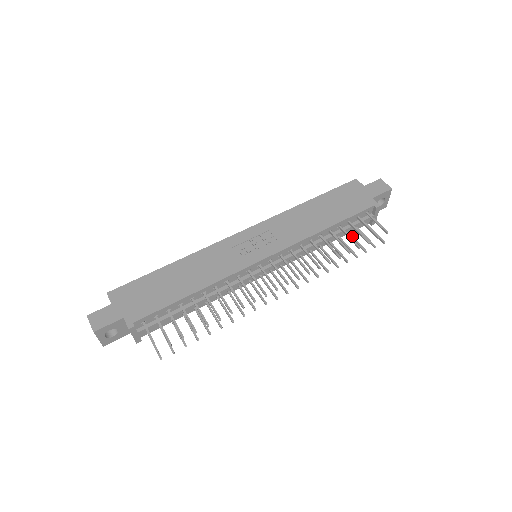
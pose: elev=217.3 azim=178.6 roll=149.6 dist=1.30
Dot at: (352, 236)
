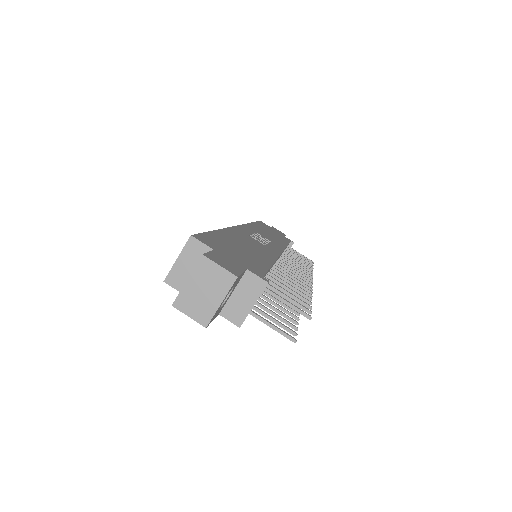
Dot at: occluded
